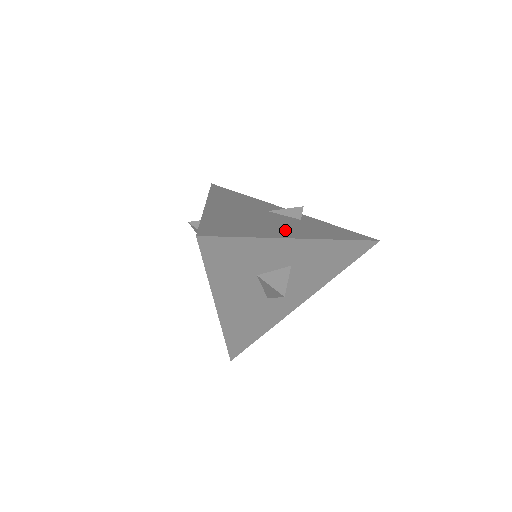
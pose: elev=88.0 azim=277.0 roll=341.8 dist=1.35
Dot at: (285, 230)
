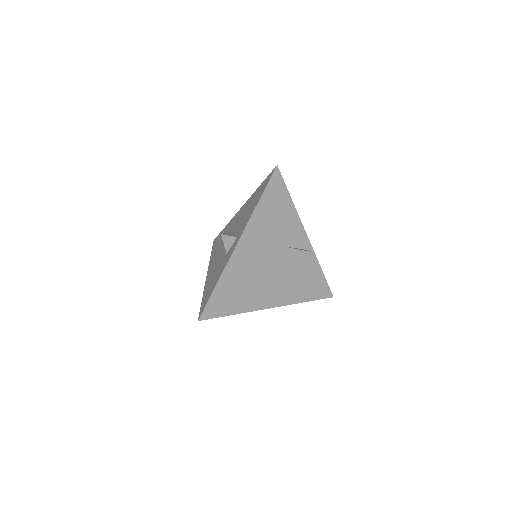
Dot at: (270, 293)
